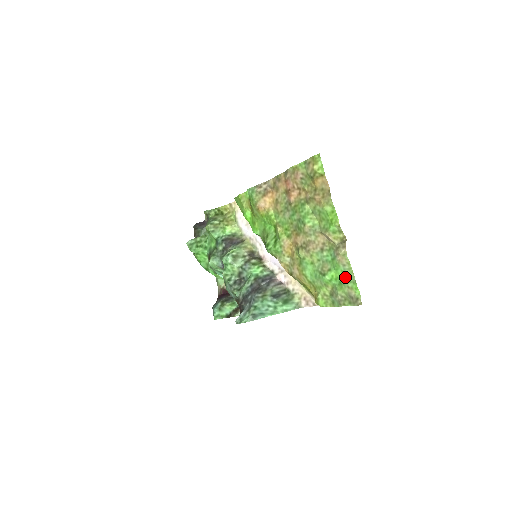
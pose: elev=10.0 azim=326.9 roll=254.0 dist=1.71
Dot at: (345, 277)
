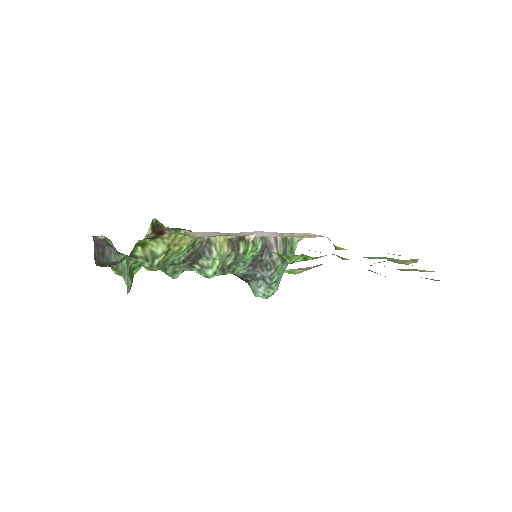
Dot at: occluded
